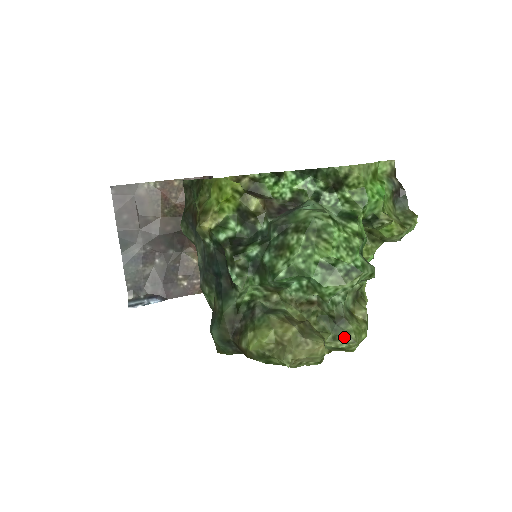
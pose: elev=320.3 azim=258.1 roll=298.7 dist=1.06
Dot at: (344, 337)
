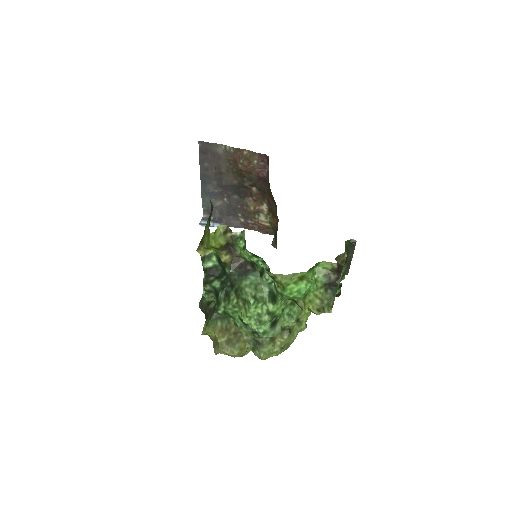
Dot at: (257, 352)
